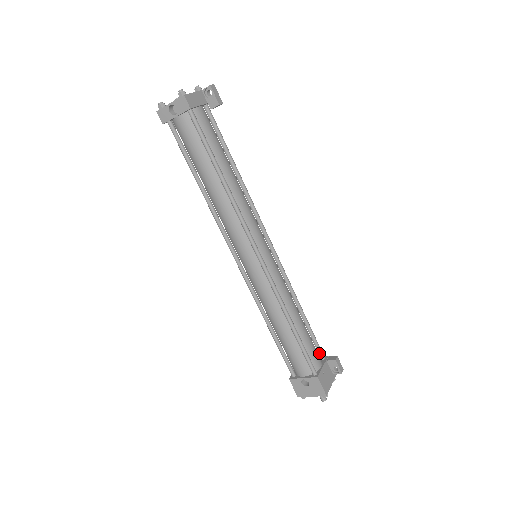
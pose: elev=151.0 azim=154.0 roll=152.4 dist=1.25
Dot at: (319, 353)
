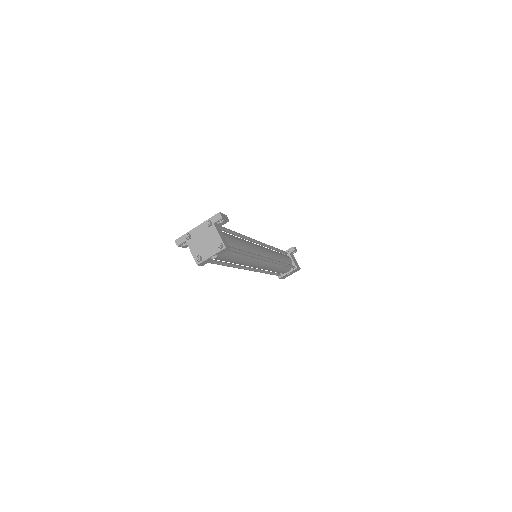
Dot at: (285, 254)
